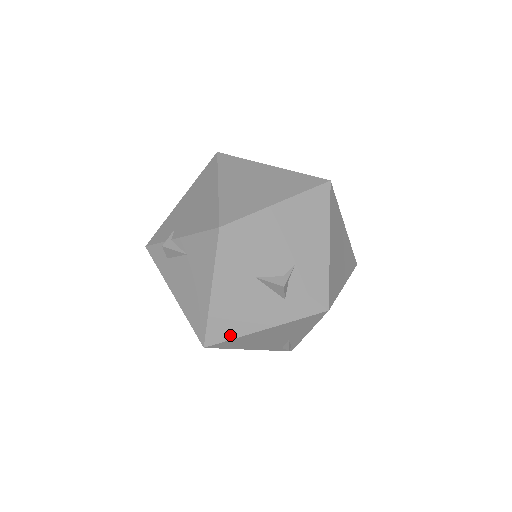
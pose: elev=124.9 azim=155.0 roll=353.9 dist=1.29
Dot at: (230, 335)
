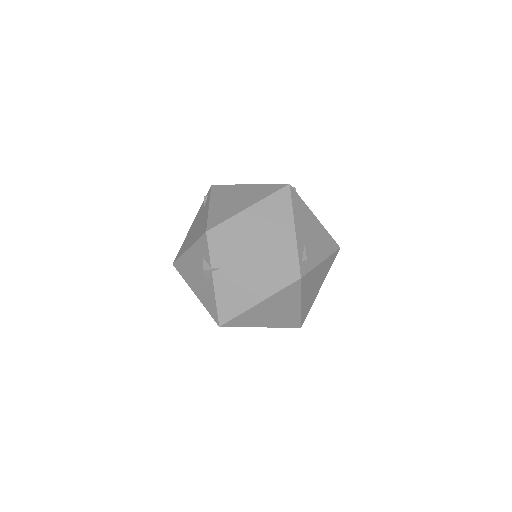
Dot at: occluded
